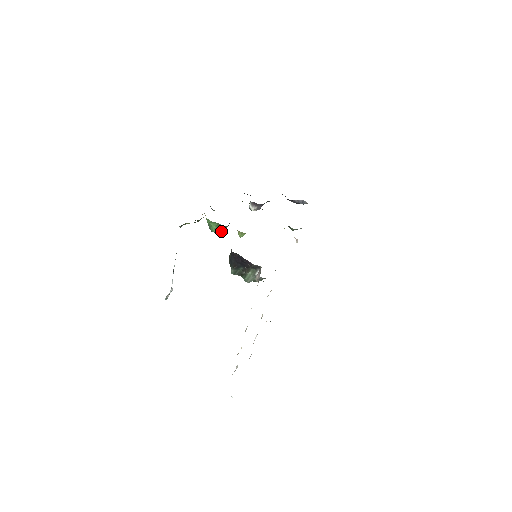
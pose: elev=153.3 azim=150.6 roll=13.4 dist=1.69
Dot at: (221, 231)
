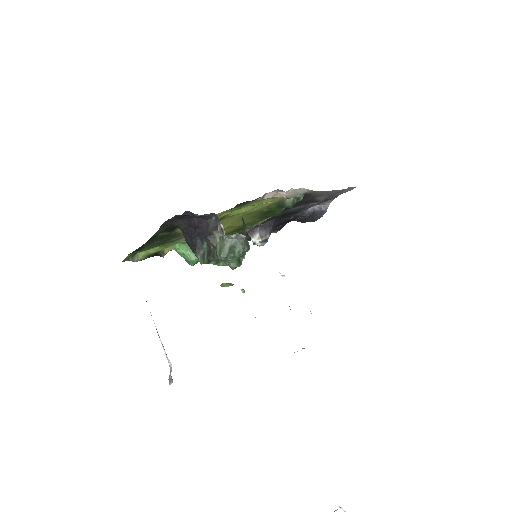
Dot at: occluded
